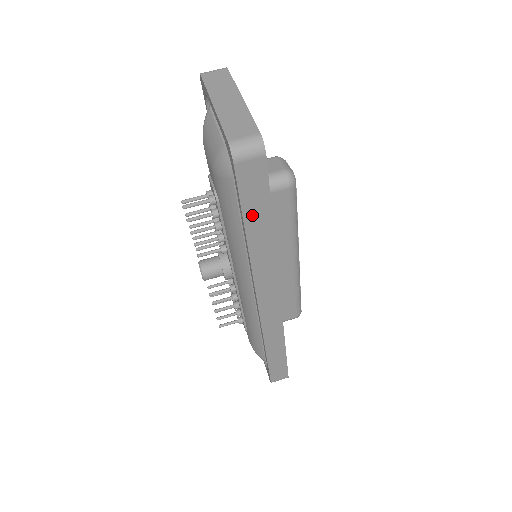
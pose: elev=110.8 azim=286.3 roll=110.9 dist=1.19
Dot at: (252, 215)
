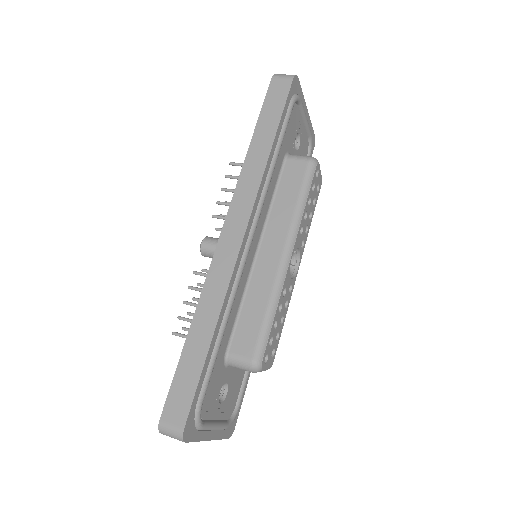
Dot at: (265, 122)
